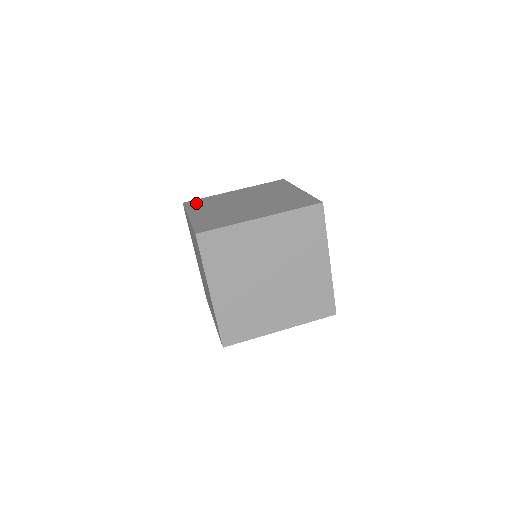
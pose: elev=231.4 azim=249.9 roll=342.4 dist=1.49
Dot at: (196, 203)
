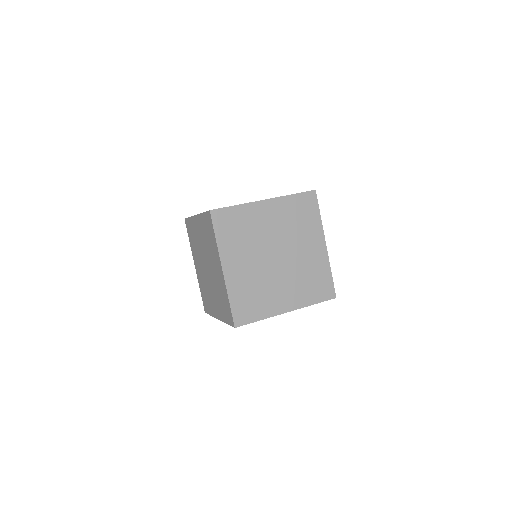
Dot at: occluded
